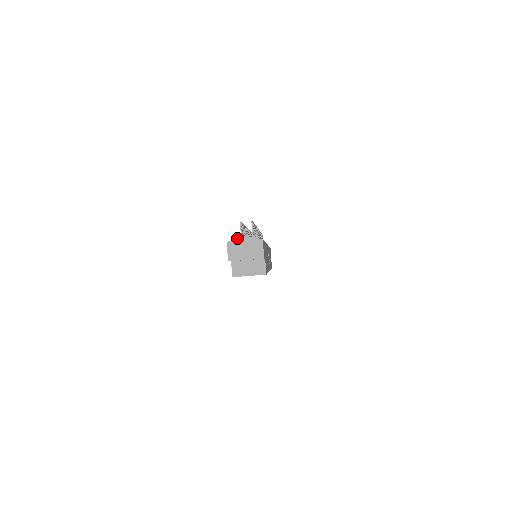
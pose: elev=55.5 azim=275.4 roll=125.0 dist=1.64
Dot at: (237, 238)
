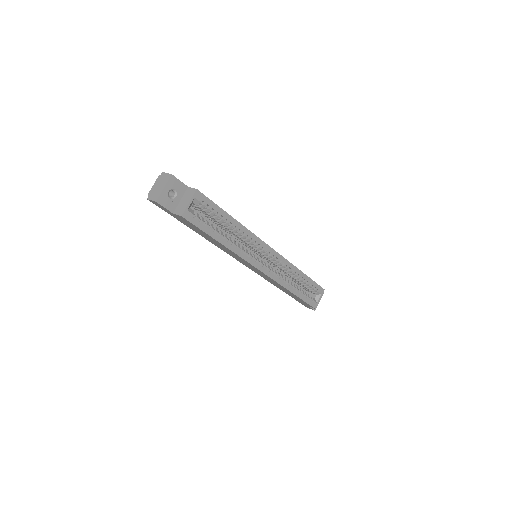
Dot at: (150, 191)
